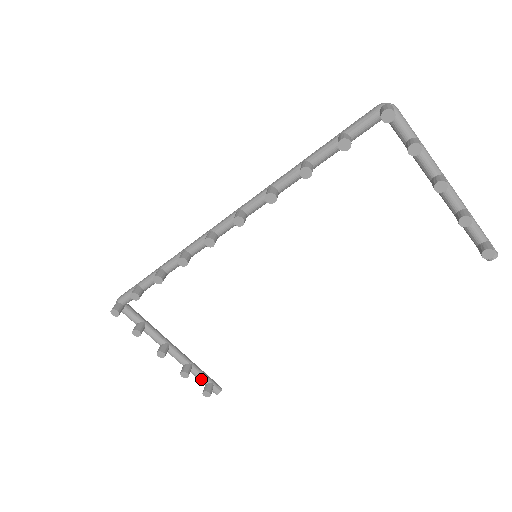
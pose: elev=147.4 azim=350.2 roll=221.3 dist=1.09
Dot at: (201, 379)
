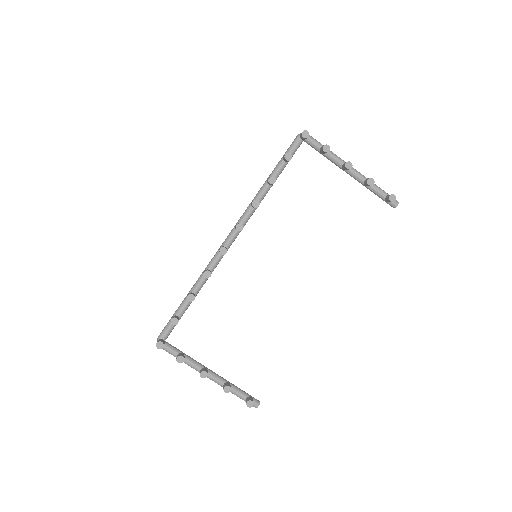
Dot at: (241, 394)
